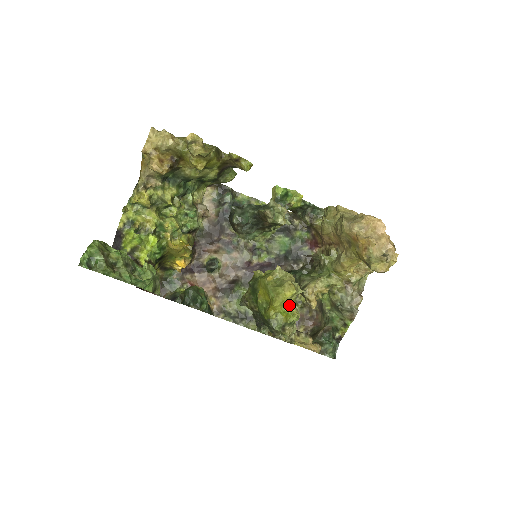
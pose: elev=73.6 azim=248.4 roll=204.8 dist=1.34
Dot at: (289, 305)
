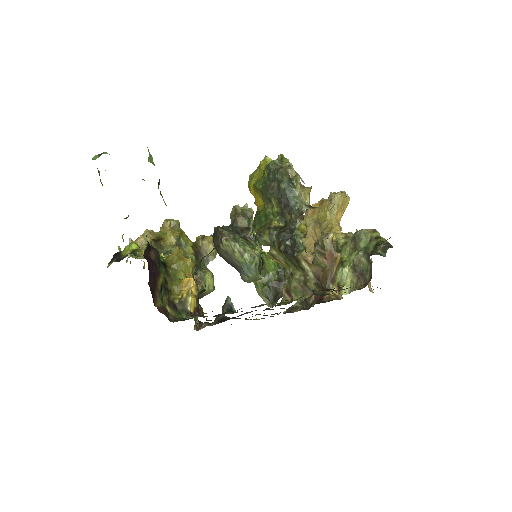
Dot at: occluded
